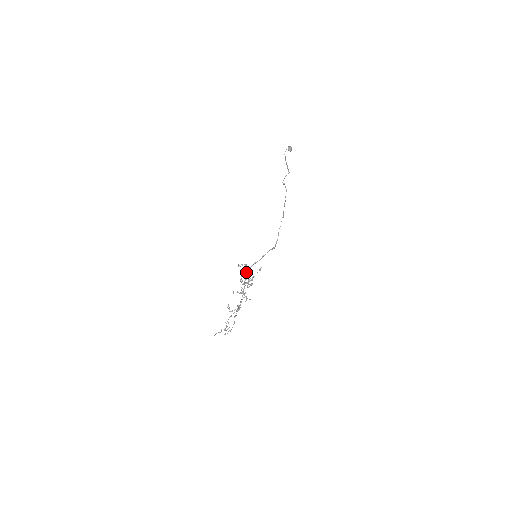
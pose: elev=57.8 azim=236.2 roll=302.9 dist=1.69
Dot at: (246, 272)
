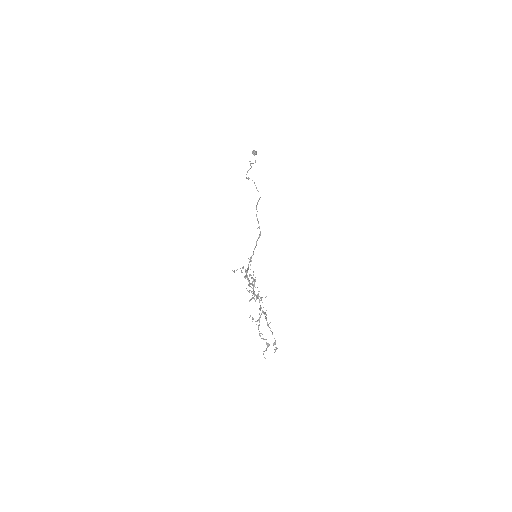
Dot at: (246, 274)
